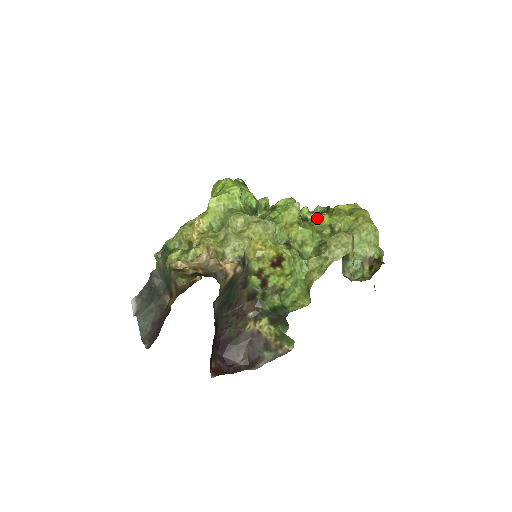
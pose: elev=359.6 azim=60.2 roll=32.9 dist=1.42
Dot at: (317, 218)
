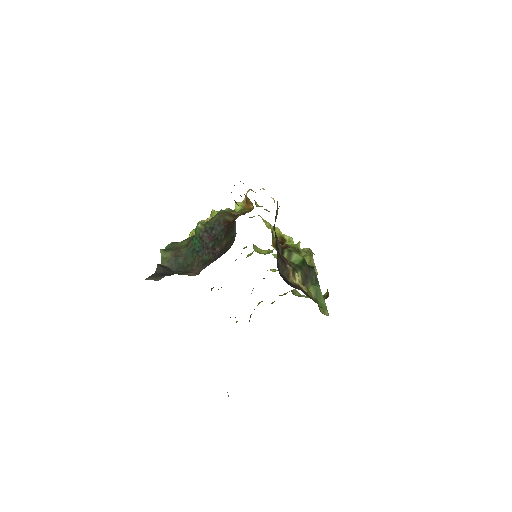
Dot at: occluded
